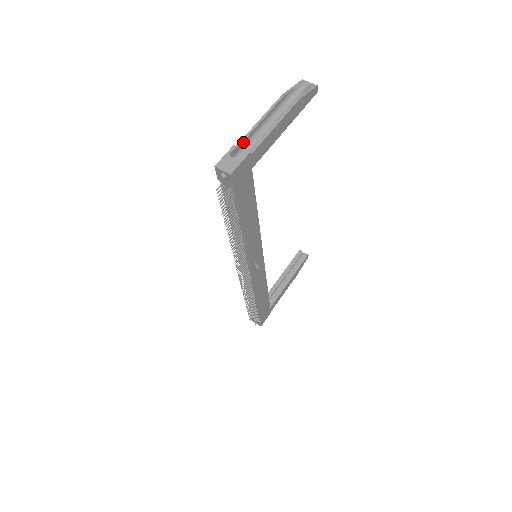
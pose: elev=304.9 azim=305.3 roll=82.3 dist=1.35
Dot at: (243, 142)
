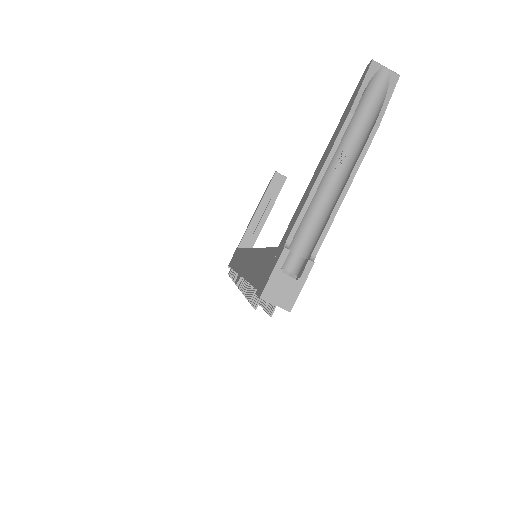
Dot at: (295, 231)
